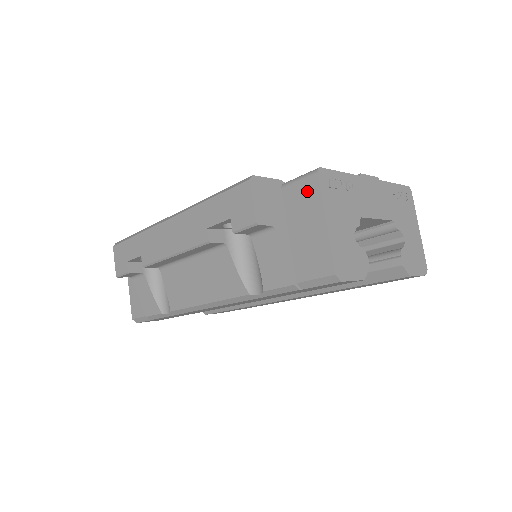
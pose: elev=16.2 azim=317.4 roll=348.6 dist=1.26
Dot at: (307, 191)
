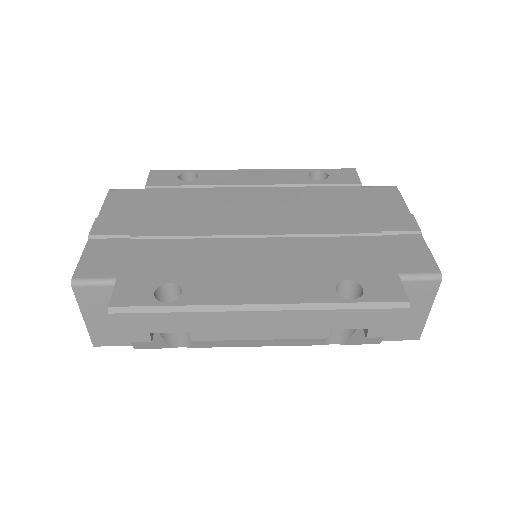
Dot at: (424, 290)
